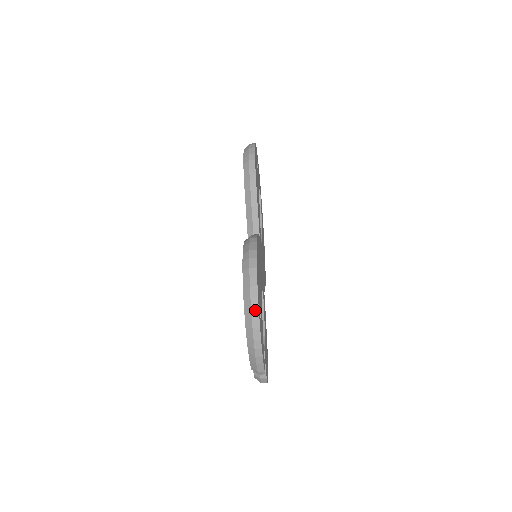
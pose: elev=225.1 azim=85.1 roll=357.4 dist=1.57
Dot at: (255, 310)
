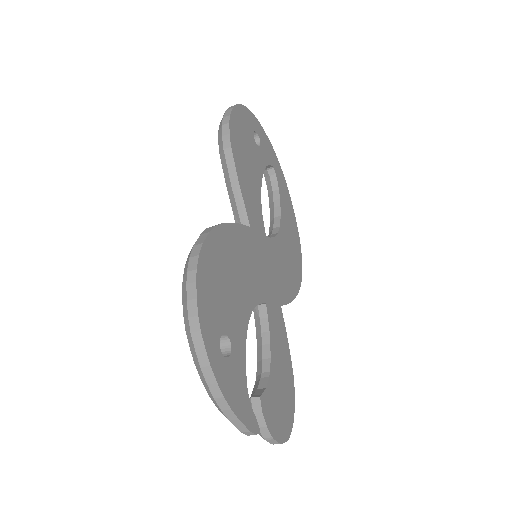
Dot at: (197, 337)
